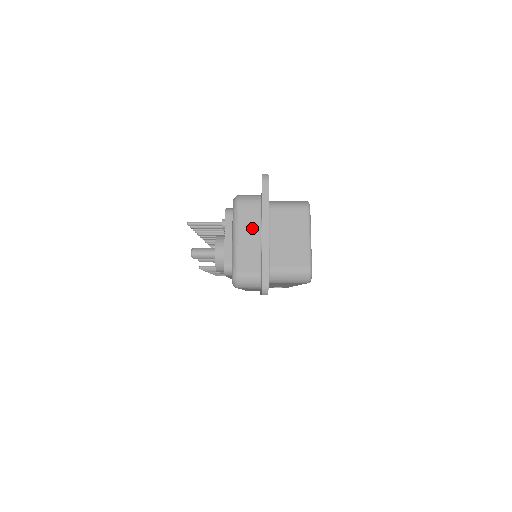
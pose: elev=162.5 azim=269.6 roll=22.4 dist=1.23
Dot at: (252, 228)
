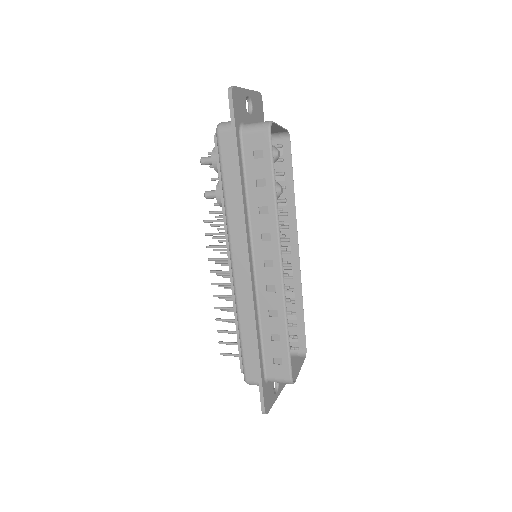
Dot at: occluded
